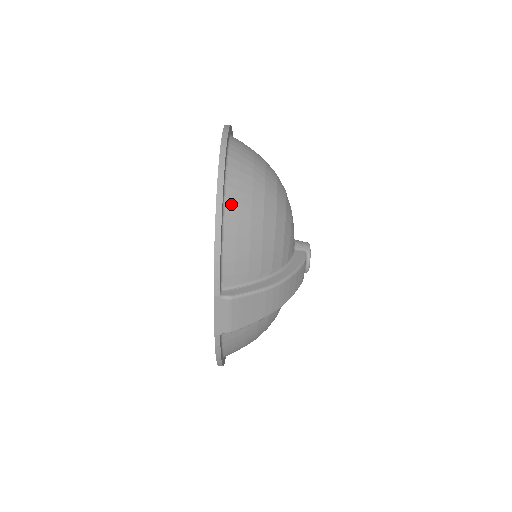
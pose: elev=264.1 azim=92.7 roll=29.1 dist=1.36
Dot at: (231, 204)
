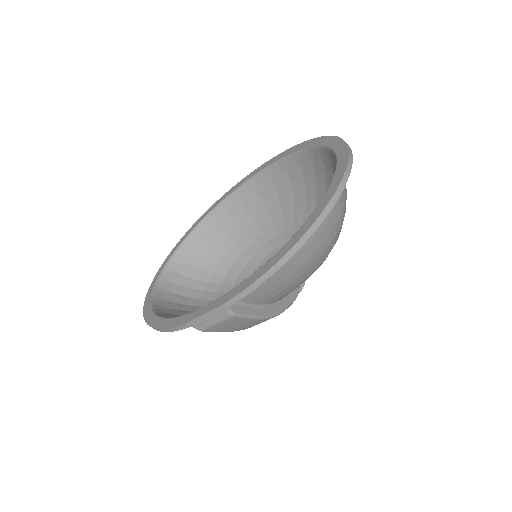
Dot at: (306, 241)
